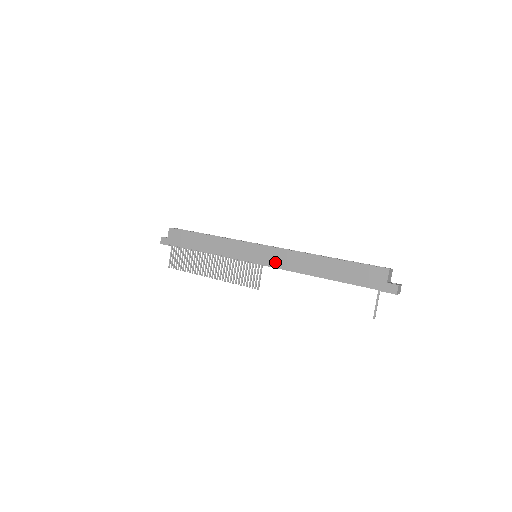
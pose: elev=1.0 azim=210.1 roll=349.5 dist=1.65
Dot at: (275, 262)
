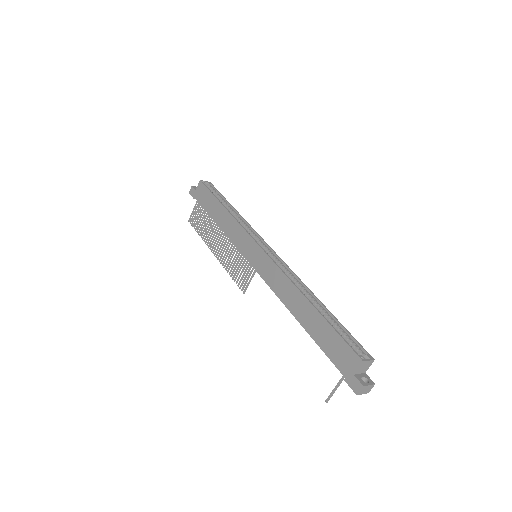
Dot at: (265, 275)
